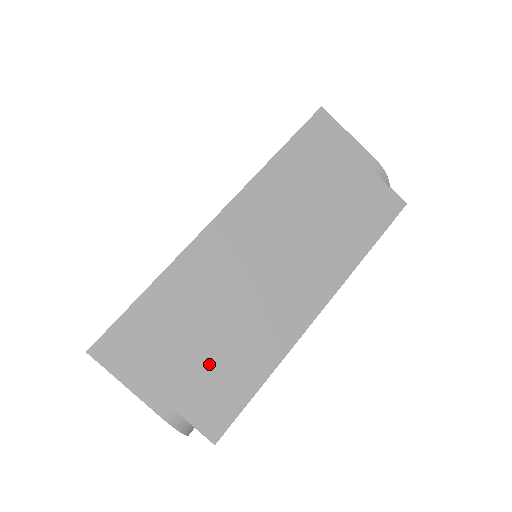
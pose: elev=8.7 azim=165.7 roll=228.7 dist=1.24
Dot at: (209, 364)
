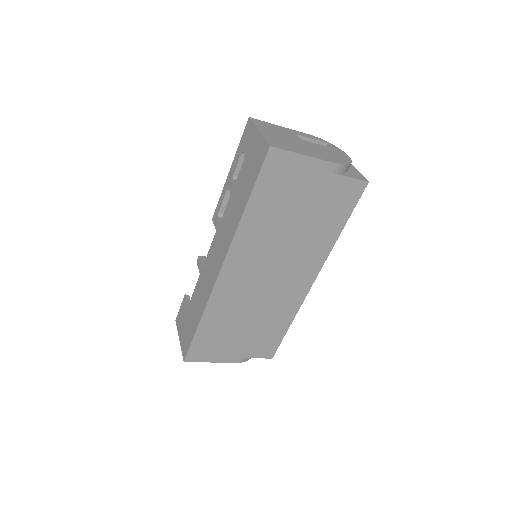
Dot at: (254, 335)
